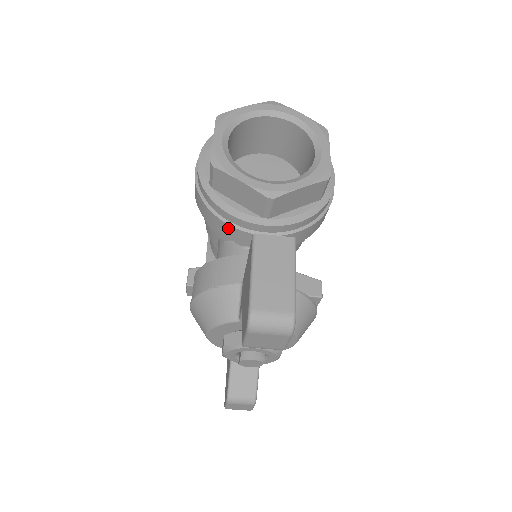
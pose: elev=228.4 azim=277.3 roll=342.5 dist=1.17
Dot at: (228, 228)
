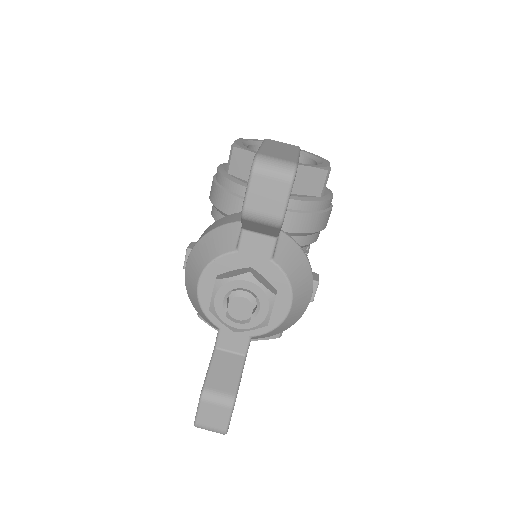
Dot at: (236, 202)
